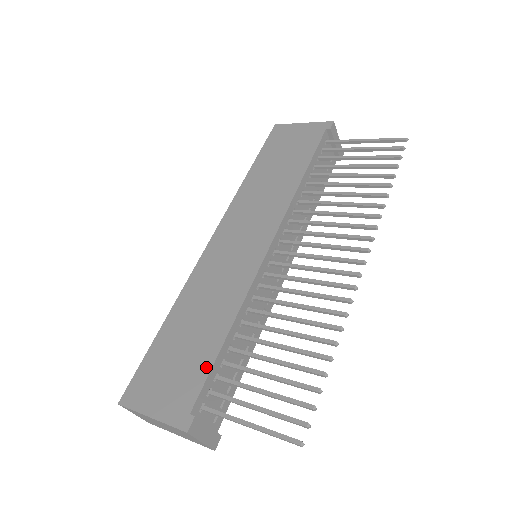
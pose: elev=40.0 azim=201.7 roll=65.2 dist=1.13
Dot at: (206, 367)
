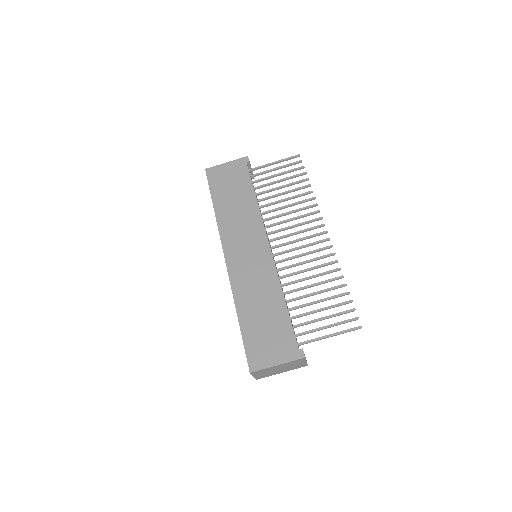
Dot at: (288, 324)
